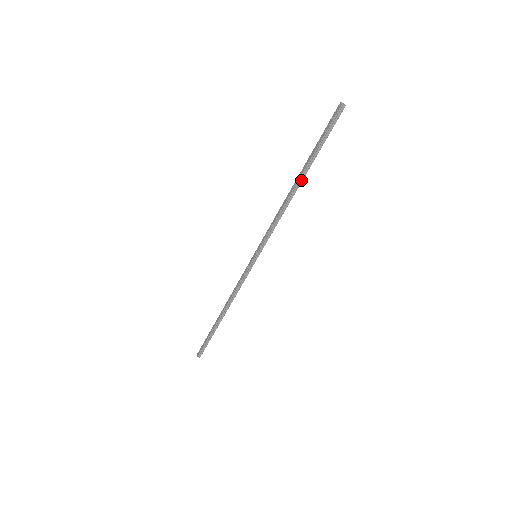
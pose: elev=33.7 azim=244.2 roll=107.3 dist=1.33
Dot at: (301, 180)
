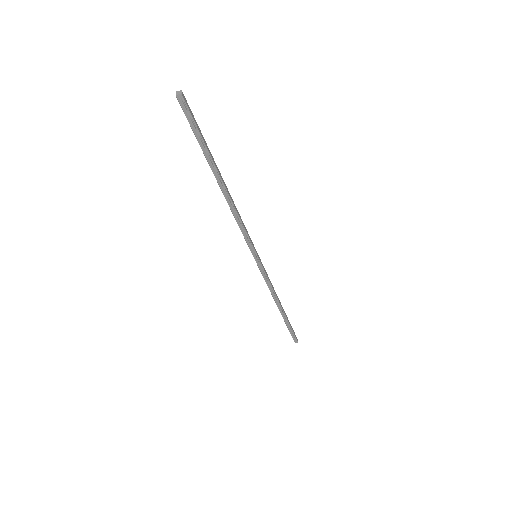
Dot at: (220, 181)
